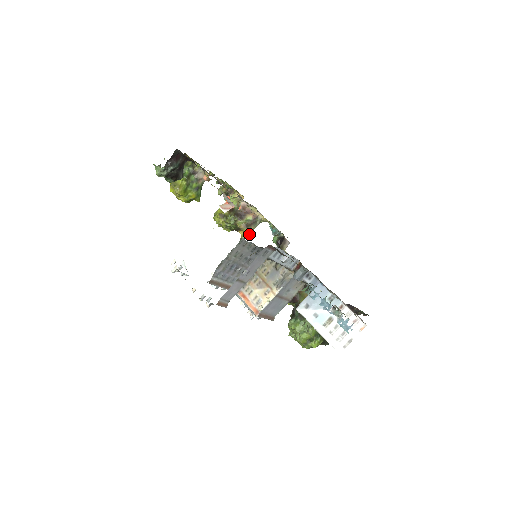
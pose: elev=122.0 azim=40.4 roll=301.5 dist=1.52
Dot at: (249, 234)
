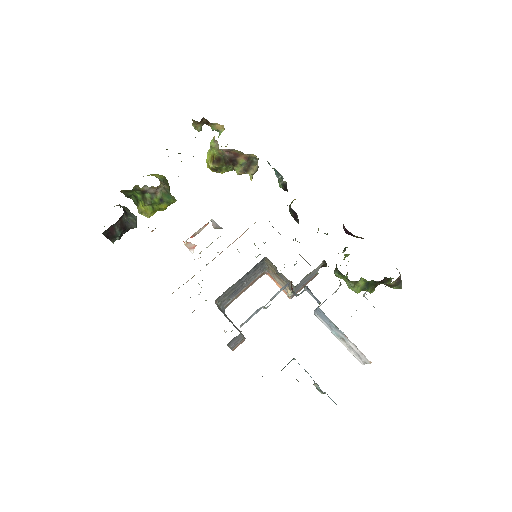
Dot at: (256, 170)
